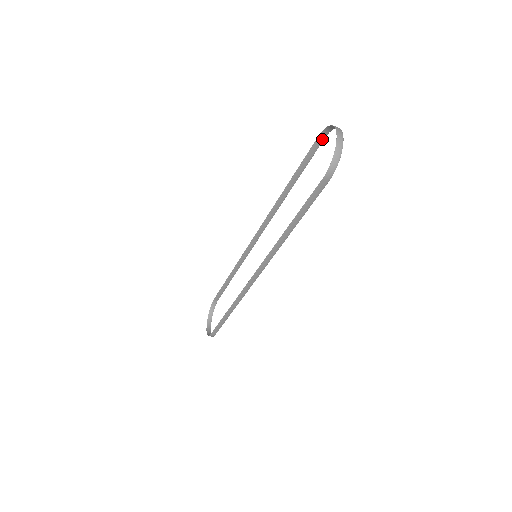
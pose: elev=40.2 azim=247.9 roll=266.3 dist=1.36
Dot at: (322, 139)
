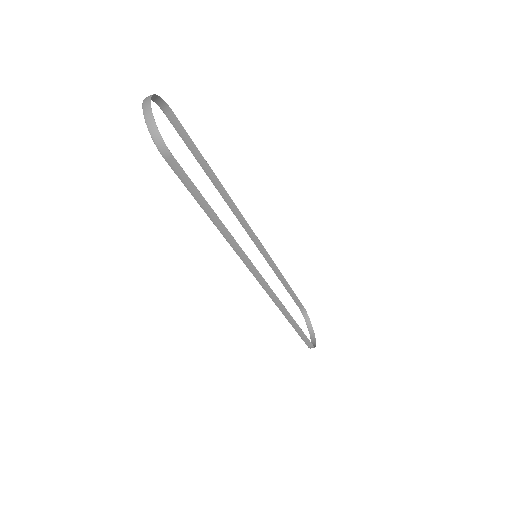
Dot at: (171, 113)
